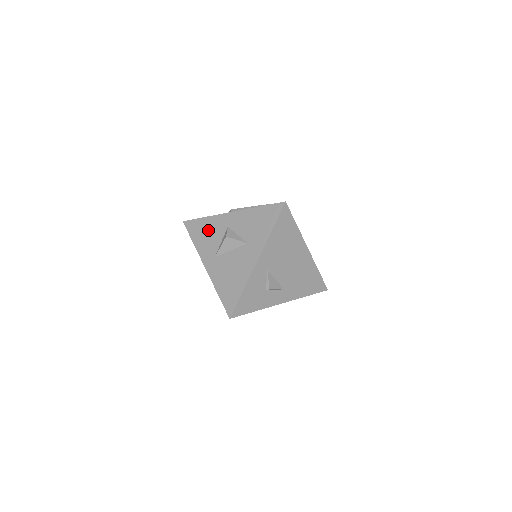
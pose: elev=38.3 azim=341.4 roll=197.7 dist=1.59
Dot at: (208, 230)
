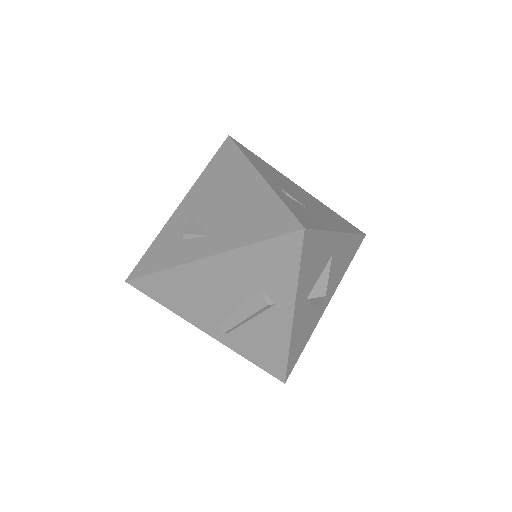
Dot at: occluded
